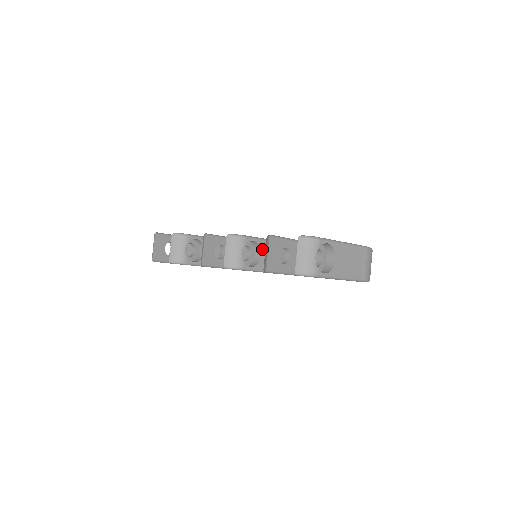
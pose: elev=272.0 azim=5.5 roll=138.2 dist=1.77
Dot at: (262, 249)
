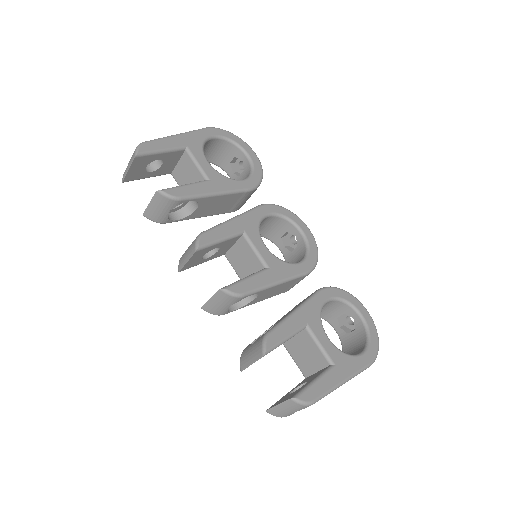
Dot at: (260, 294)
